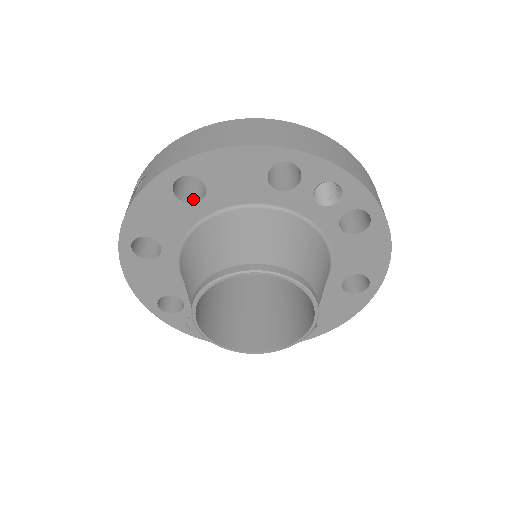
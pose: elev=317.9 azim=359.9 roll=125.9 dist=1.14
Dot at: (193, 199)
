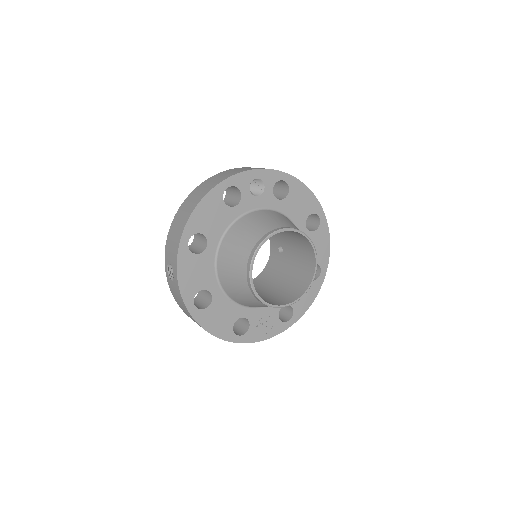
Dot at: (203, 249)
